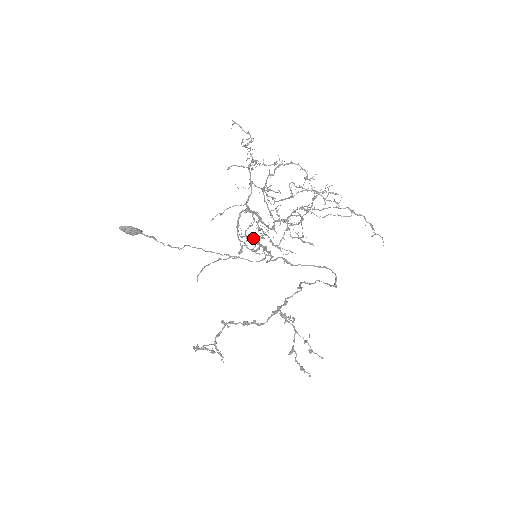
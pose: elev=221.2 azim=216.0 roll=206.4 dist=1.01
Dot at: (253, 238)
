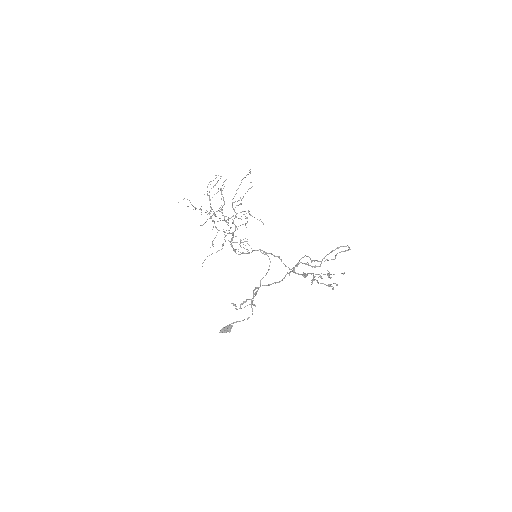
Dot at: (248, 250)
